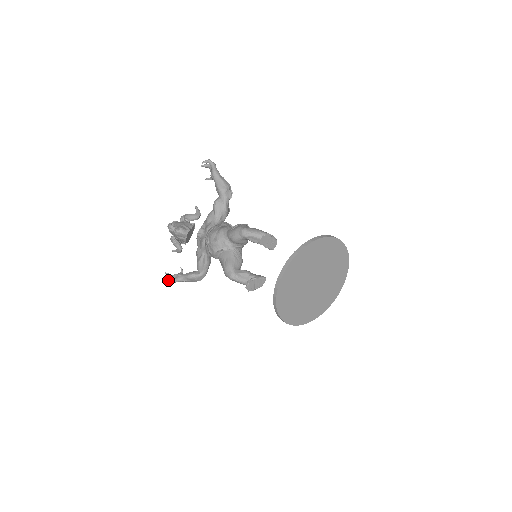
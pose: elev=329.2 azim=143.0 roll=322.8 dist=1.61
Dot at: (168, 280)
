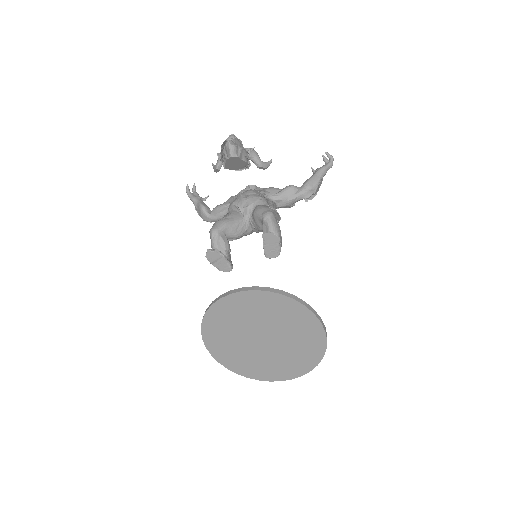
Dot at: (188, 189)
